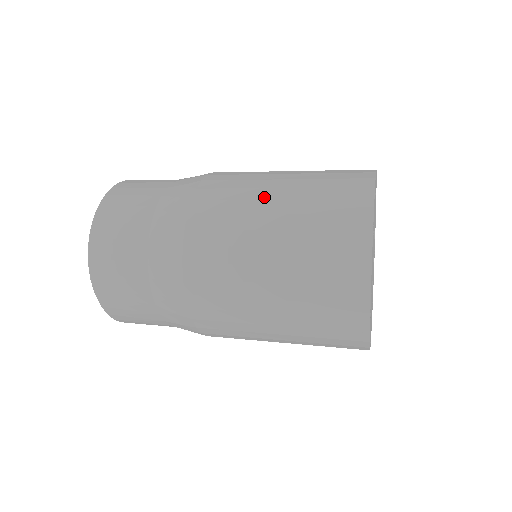
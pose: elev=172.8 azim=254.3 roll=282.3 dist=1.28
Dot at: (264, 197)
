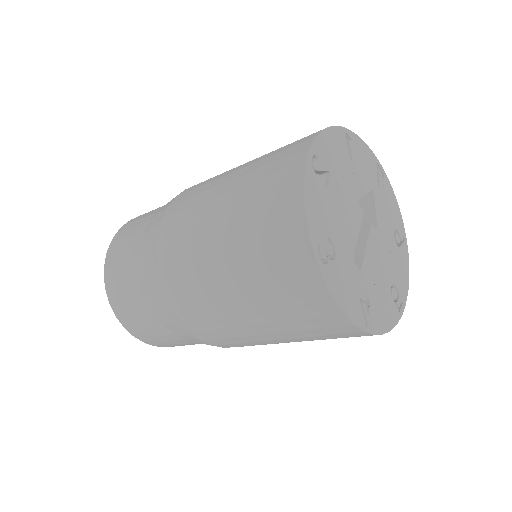
Dot at: (228, 173)
